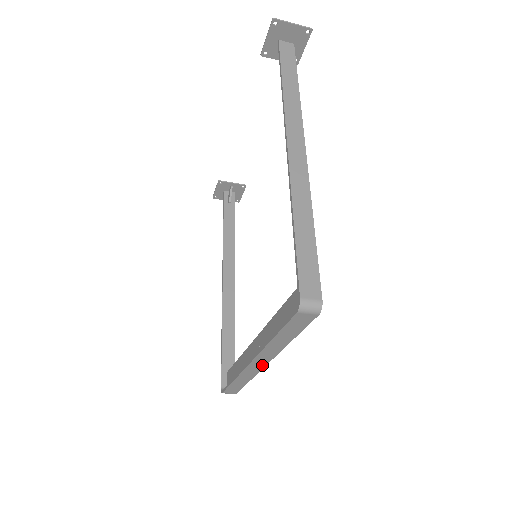
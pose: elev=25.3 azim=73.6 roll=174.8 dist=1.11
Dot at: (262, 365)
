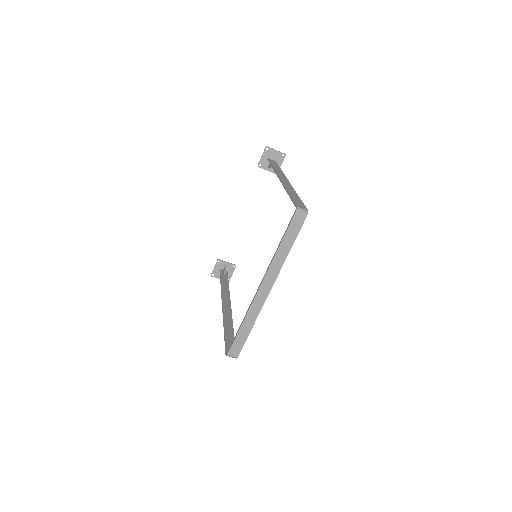
Dot at: (266, 294)
